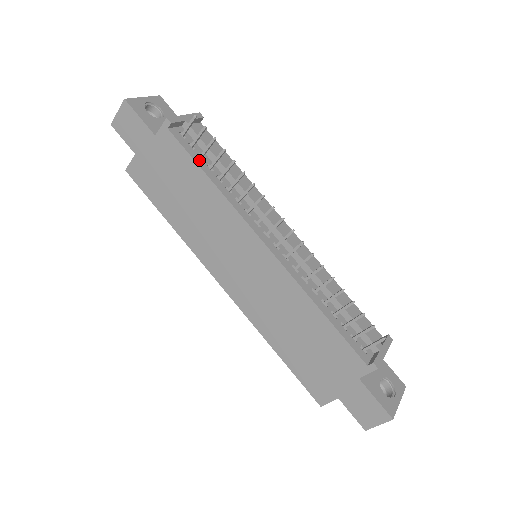
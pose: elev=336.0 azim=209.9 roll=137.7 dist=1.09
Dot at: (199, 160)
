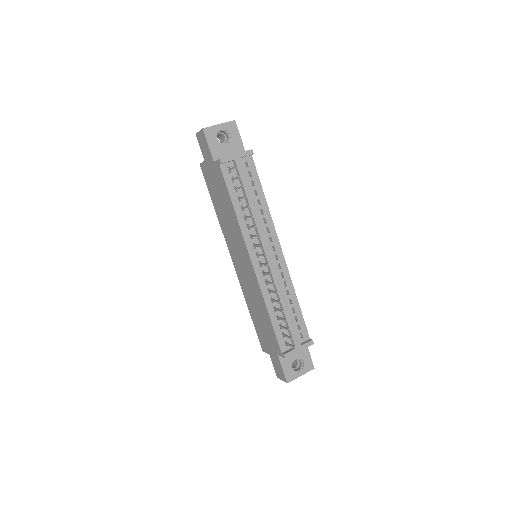
Dot at: (233, 192)
